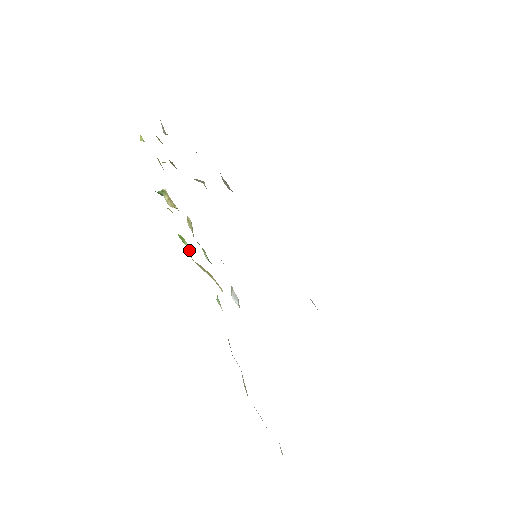
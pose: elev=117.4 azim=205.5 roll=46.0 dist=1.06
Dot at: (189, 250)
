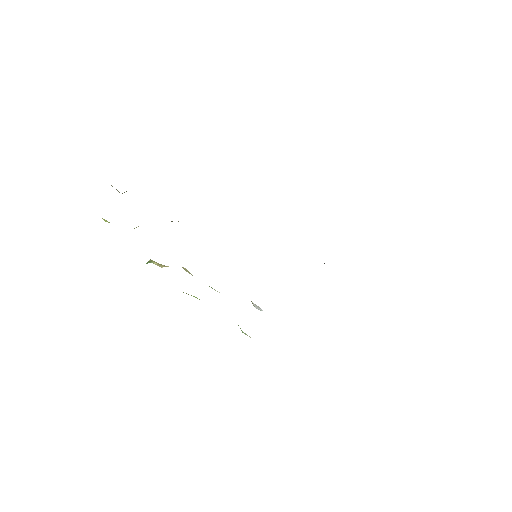
Dot at: (199, 299)
